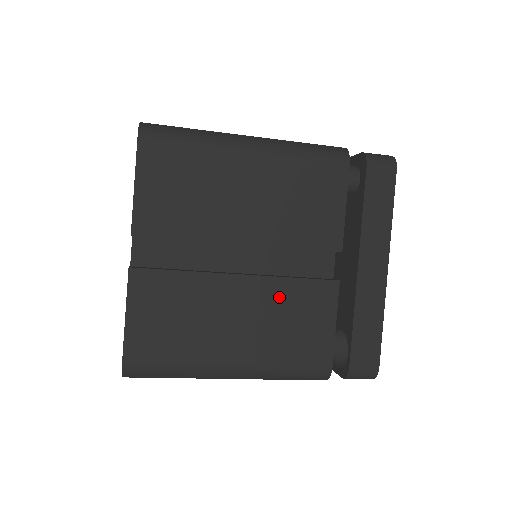
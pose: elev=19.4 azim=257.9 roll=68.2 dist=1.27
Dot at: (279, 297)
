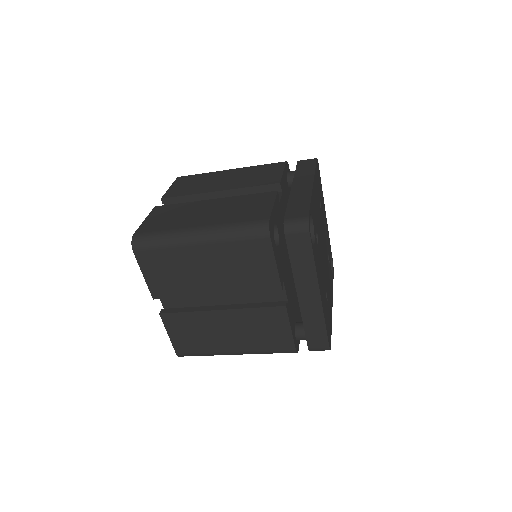
Dot at: (236, 201)
